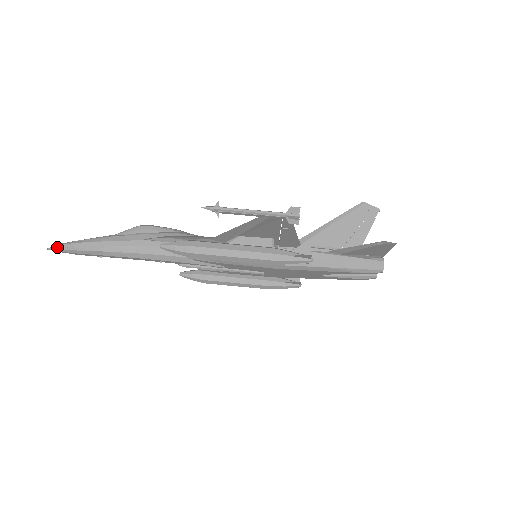
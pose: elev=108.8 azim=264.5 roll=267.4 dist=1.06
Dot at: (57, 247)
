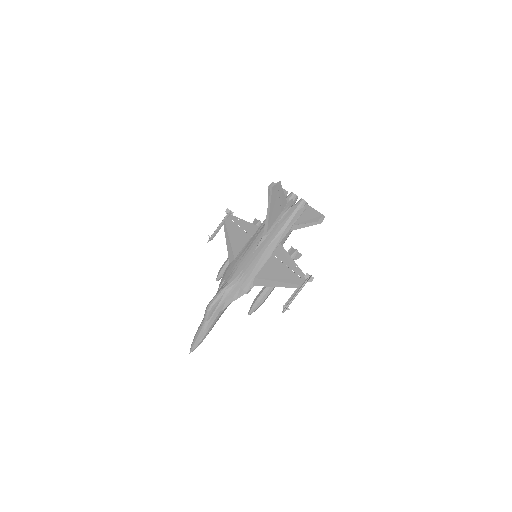
Dot at: occluded
